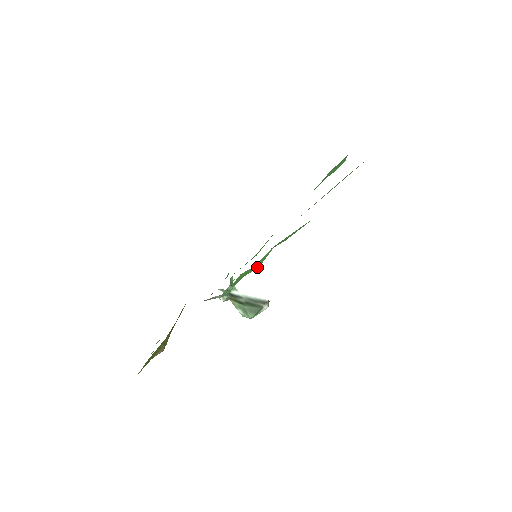
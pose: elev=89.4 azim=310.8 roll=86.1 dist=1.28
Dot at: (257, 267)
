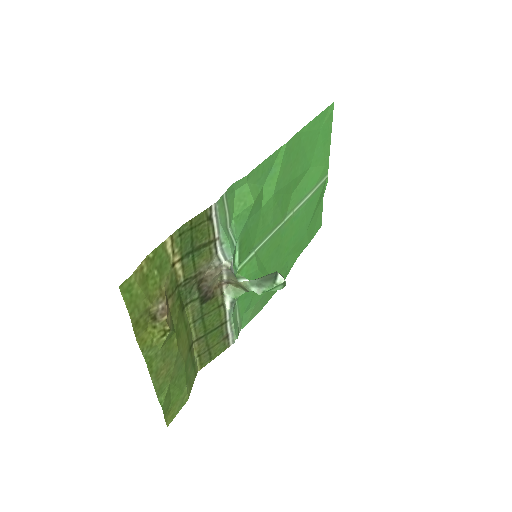
Dot at: (251, 197)
